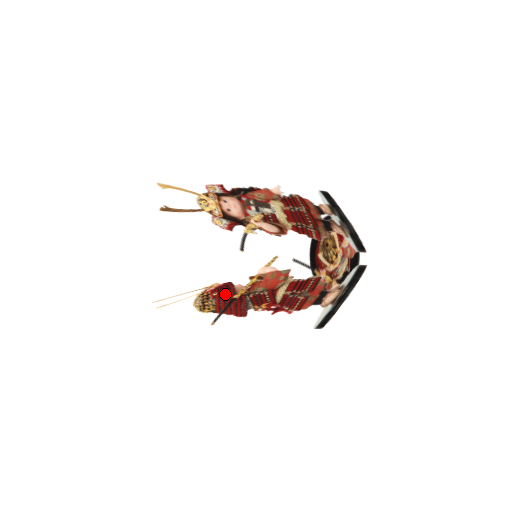
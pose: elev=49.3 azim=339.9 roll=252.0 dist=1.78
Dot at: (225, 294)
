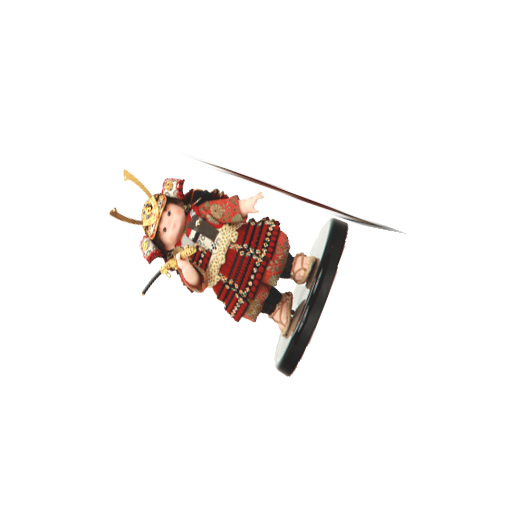
Dot at: occluded
